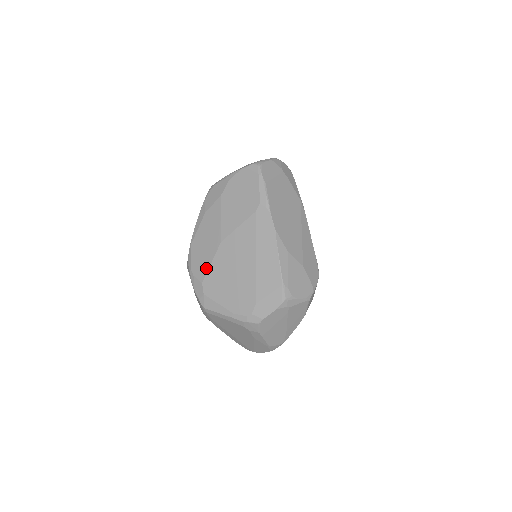
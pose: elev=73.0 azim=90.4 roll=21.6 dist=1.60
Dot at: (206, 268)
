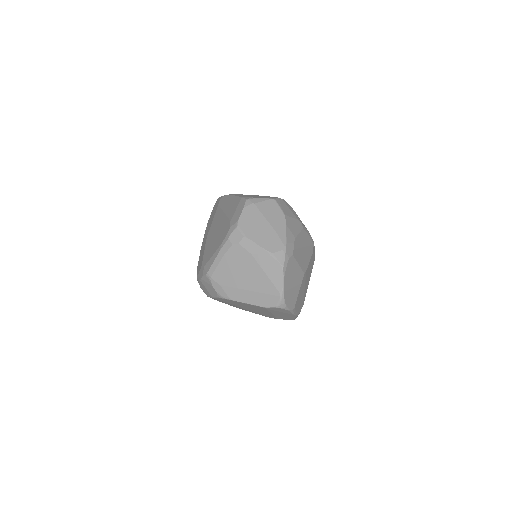
Dot at: (202, 258)
